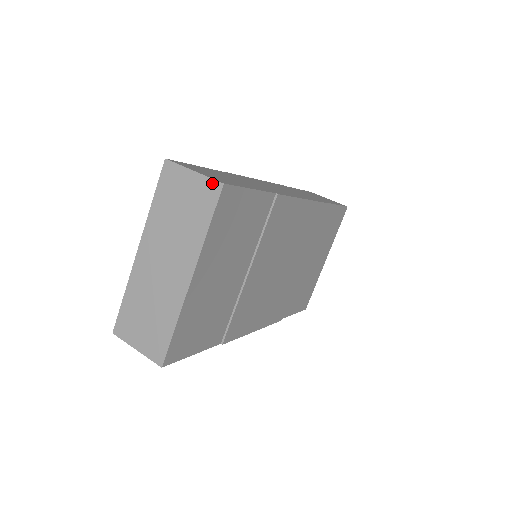
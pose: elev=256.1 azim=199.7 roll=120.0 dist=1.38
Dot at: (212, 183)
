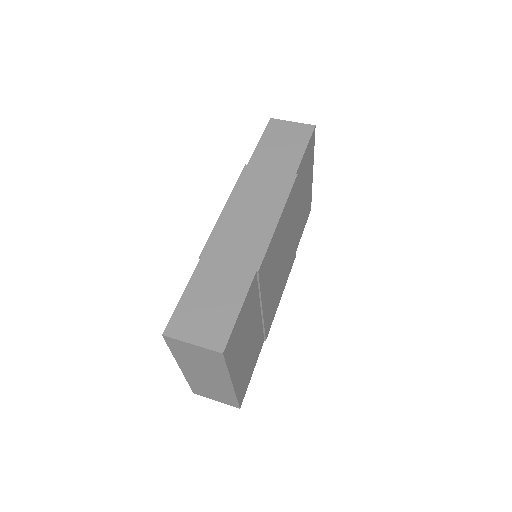
Dot at: (213, 352)
